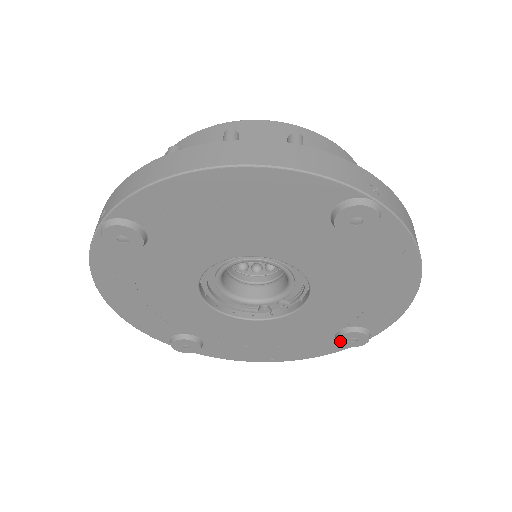
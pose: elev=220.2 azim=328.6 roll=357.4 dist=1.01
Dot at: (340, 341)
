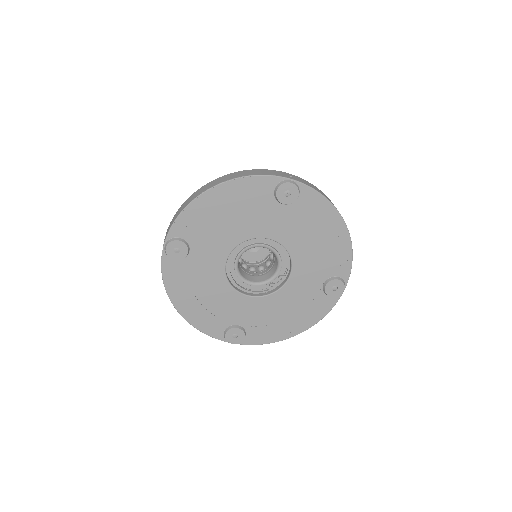
Dot at: (327, 293)
